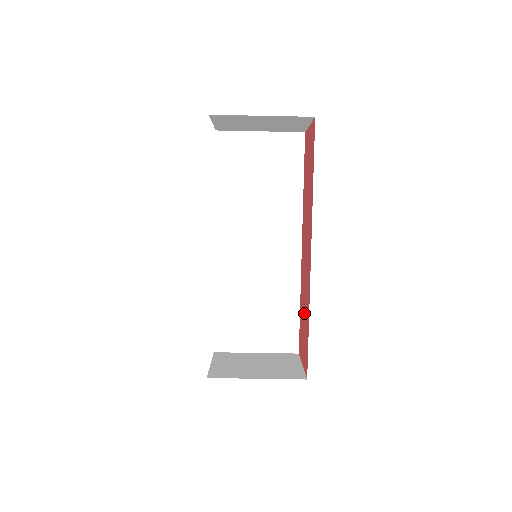
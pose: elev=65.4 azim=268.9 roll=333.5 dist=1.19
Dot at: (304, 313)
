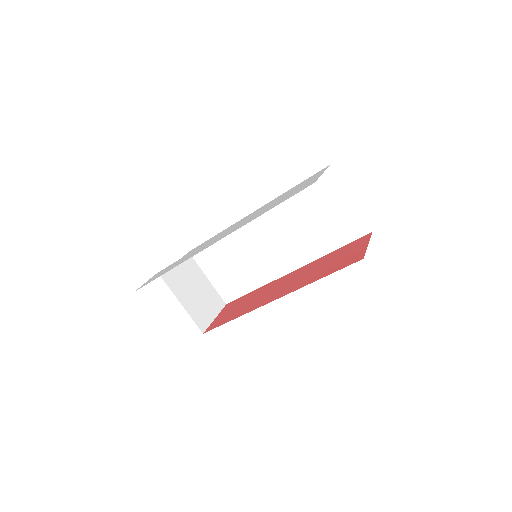
Dot at: (244, 305)
